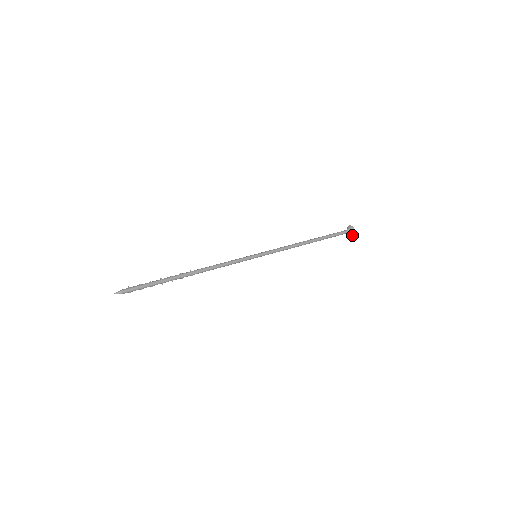
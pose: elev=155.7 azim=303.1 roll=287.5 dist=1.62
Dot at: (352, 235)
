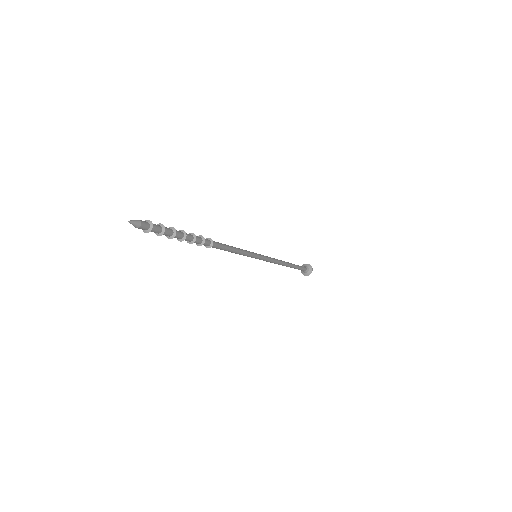
Dot at: (311, 272)
